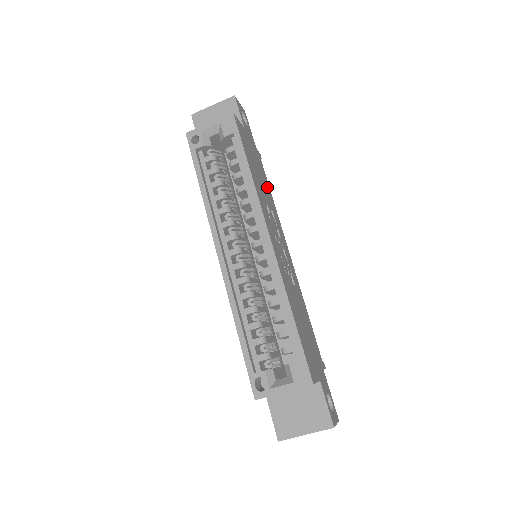
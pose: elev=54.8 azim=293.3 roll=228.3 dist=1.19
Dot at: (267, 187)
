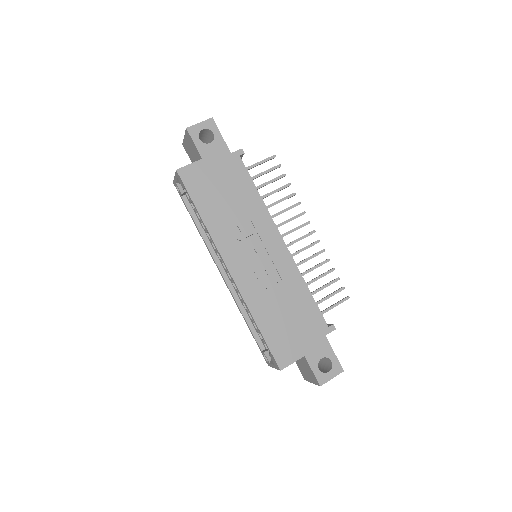
Dot at: (247, 192)
